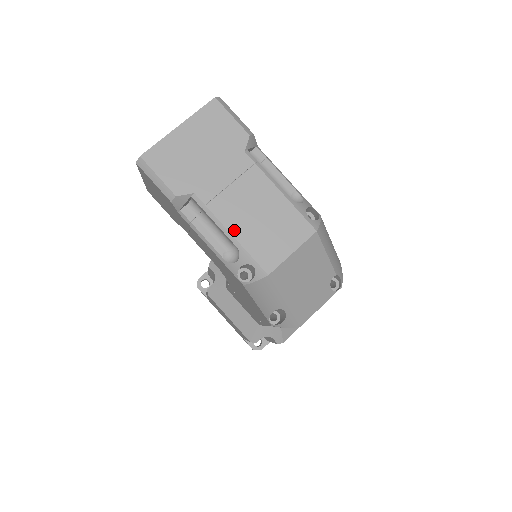
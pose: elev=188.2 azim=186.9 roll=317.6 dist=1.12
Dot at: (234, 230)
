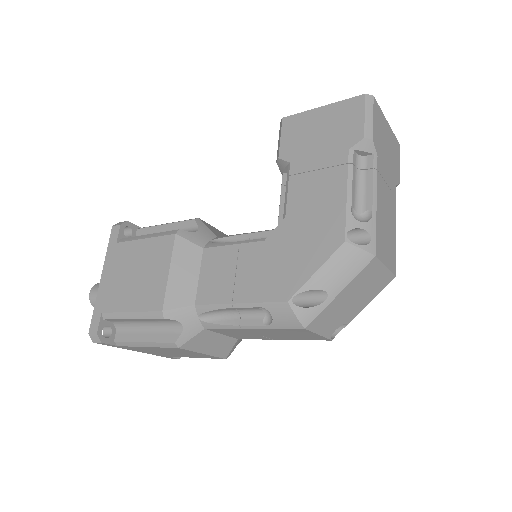
Dot at: (378, 205)
